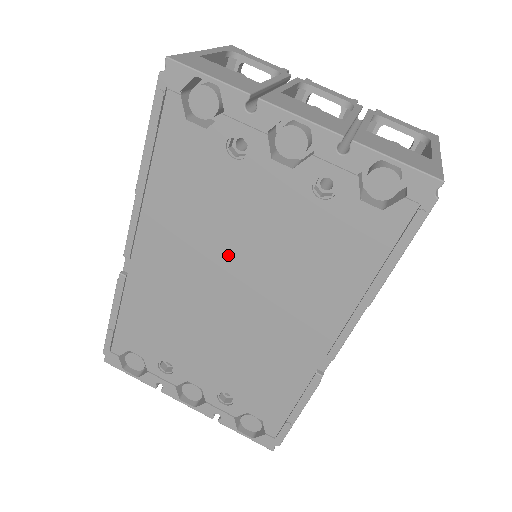
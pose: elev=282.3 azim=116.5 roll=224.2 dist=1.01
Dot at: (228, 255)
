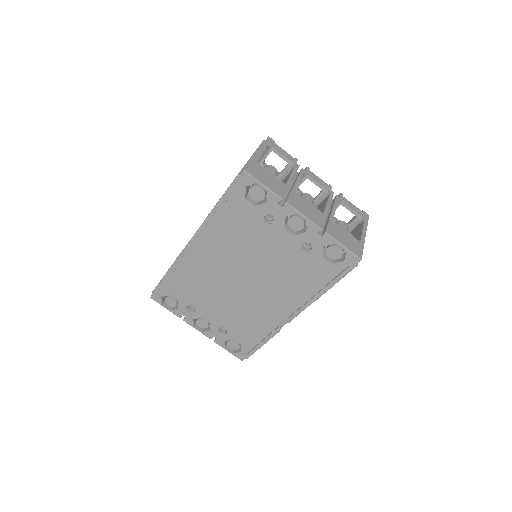
Dot at: (248, 263)
